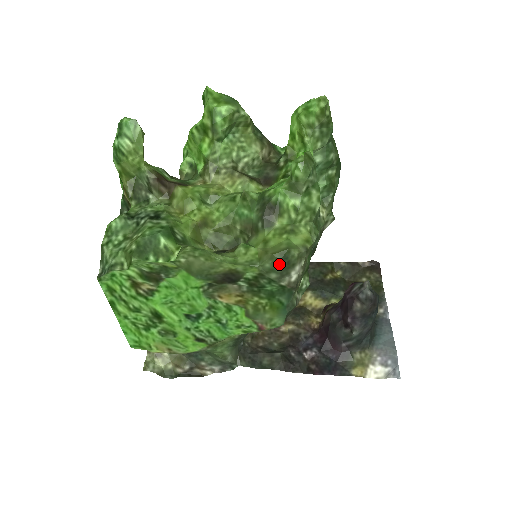
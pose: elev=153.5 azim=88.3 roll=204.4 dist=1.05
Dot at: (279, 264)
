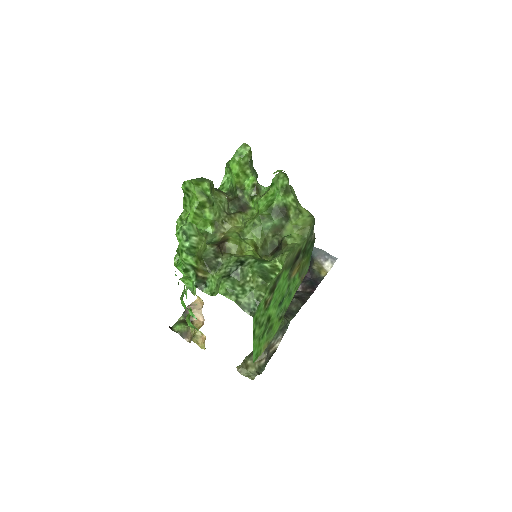
Dot at: (313, 229)
